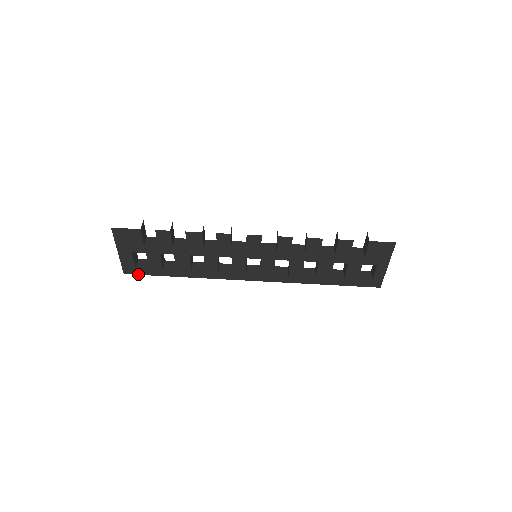
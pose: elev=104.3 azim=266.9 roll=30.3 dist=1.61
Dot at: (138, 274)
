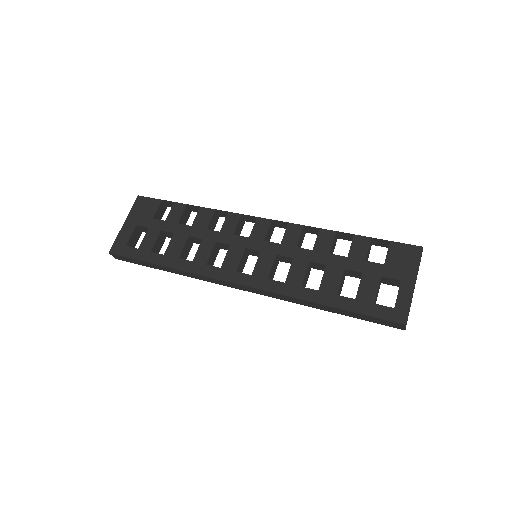
Dot at: (122, 255)
